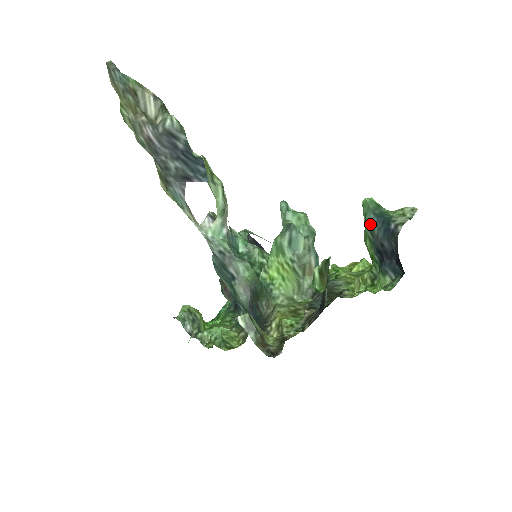
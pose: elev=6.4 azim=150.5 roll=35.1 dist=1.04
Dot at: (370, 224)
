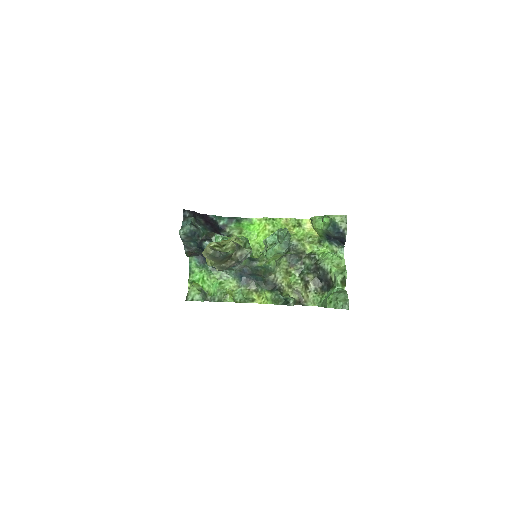
Dot at: (329, 231)
